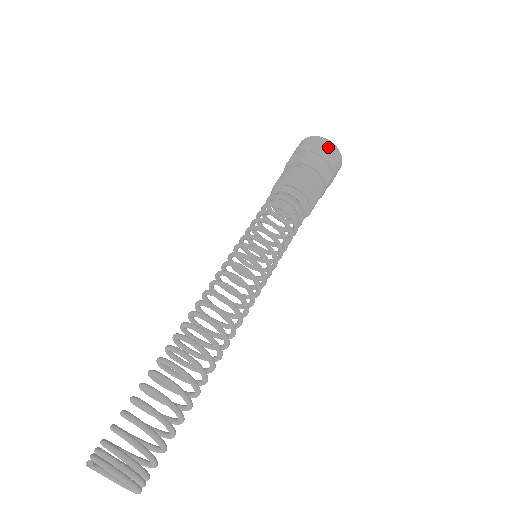
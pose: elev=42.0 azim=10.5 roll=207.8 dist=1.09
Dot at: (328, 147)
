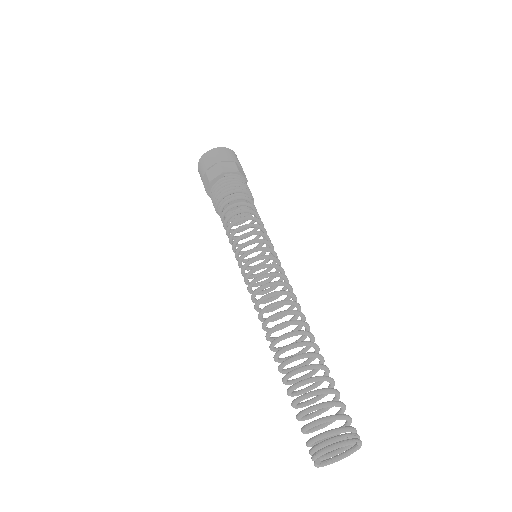
Dot at: (228, 152)
